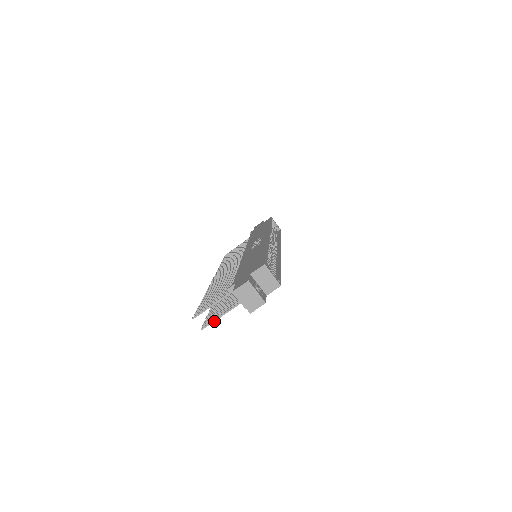
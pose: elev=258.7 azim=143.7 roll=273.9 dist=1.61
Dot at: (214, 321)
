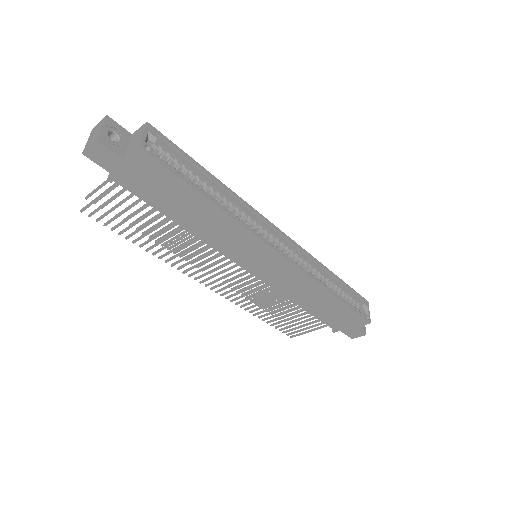
Dot at: (91, 202)
